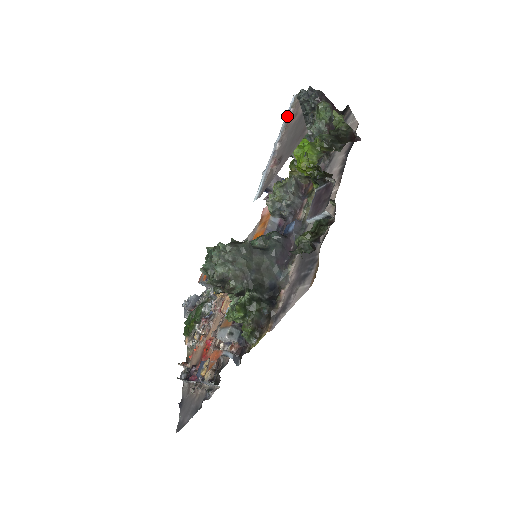
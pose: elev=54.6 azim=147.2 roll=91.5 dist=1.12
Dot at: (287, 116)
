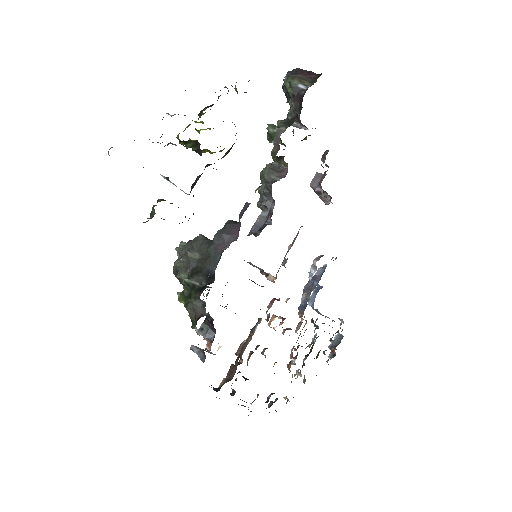
Dot at: occluded
